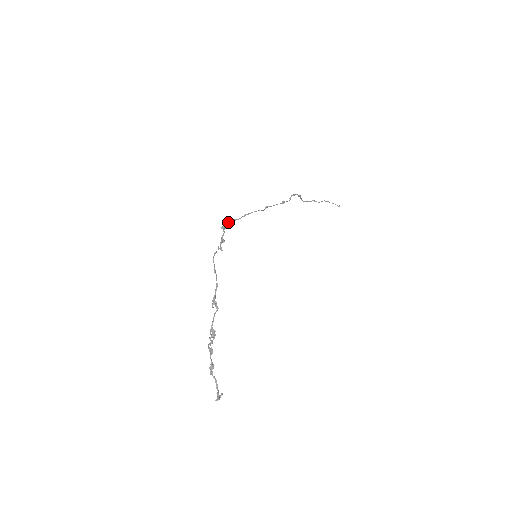
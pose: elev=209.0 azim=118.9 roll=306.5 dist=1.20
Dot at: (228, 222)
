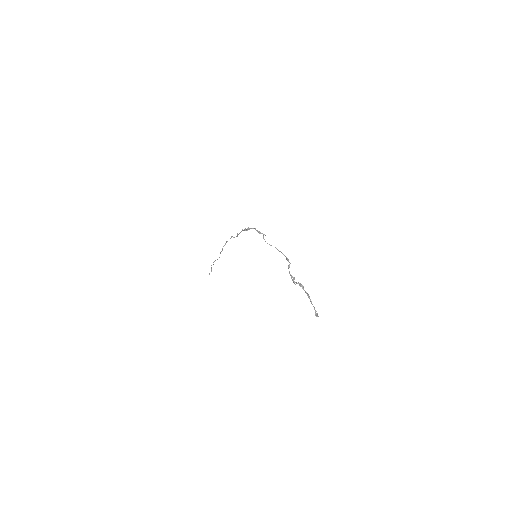
Dot at: (245, 228)
